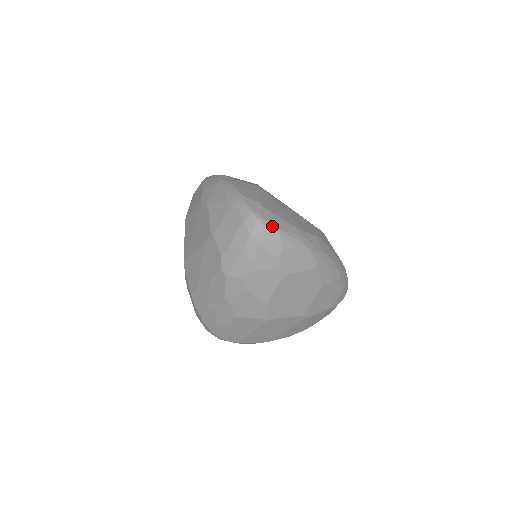
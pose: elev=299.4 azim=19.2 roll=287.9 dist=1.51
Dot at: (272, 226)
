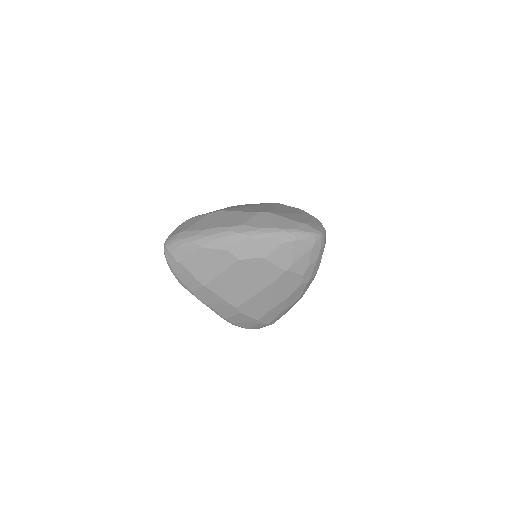
Dot at: (322, 230)
